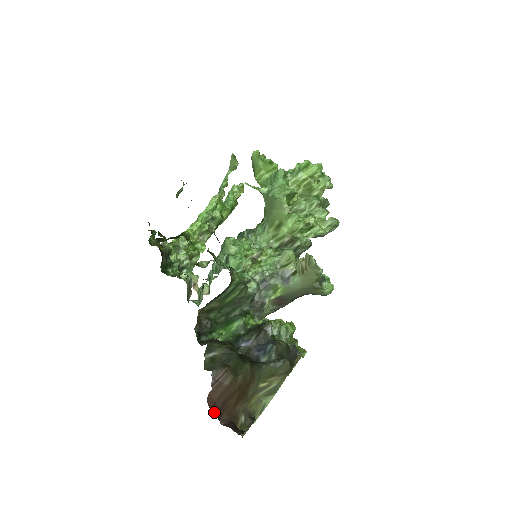
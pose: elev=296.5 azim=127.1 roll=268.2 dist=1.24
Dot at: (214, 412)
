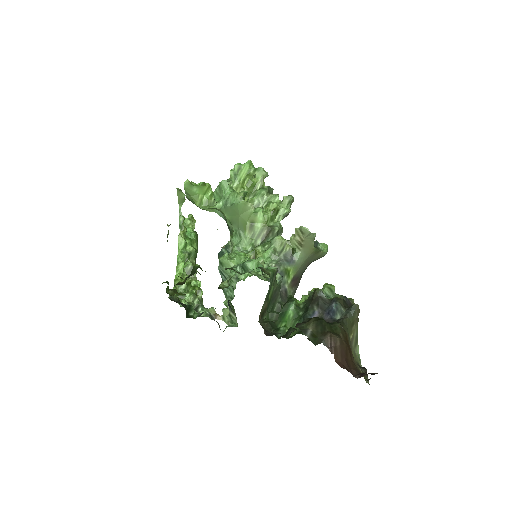
Dot at: (348, 371)
